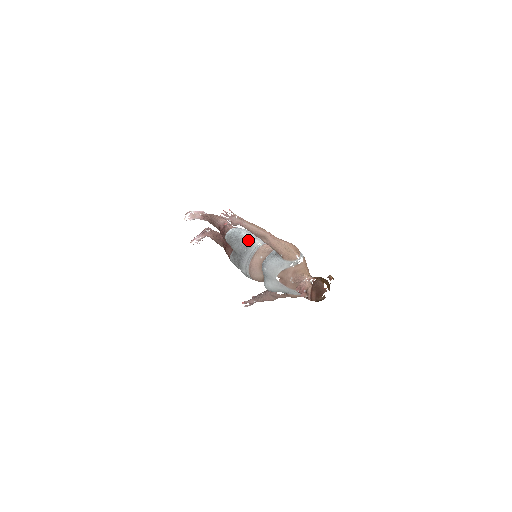
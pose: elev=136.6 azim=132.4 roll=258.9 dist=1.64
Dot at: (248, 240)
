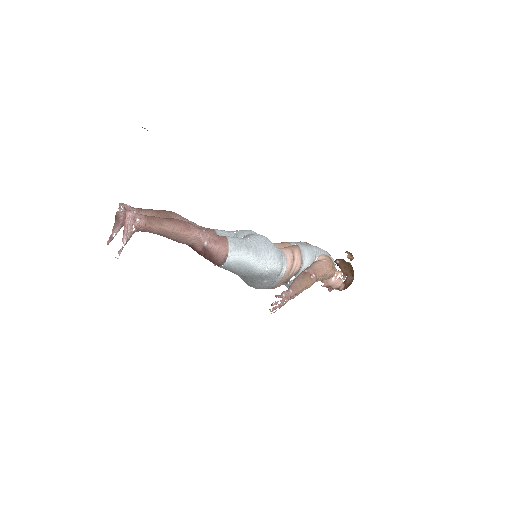
Dot at: (268, 273)
